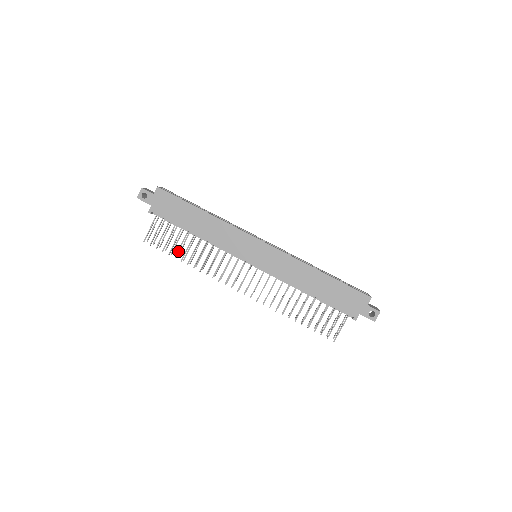
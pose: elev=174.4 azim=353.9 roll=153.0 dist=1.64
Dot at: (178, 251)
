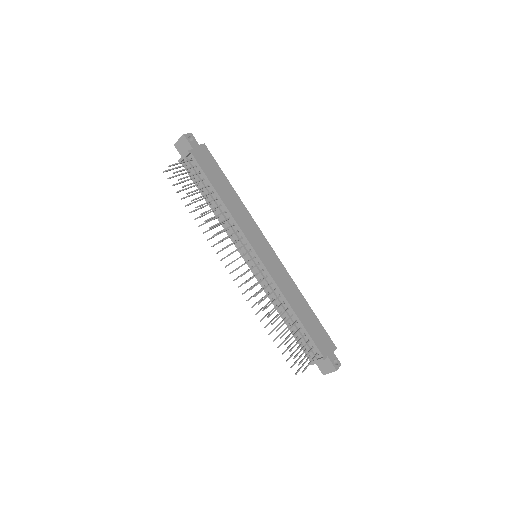
Dot at: (197, 198)
